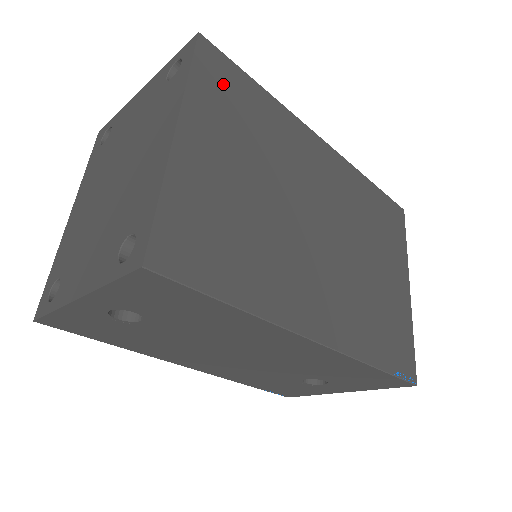
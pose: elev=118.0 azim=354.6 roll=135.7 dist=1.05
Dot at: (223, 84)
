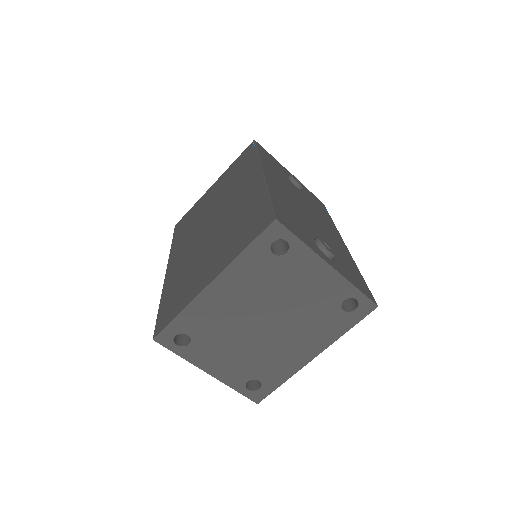
Dot at: occluded
